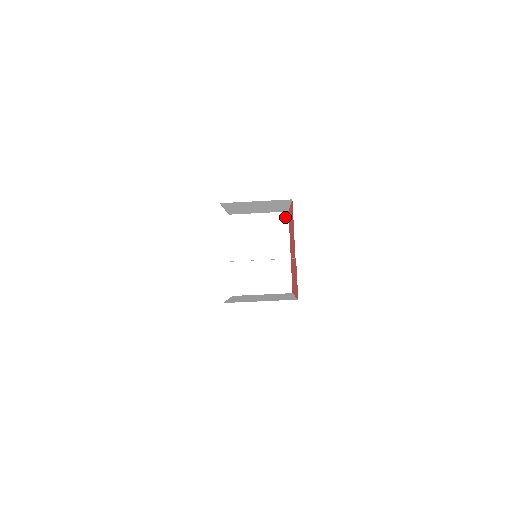
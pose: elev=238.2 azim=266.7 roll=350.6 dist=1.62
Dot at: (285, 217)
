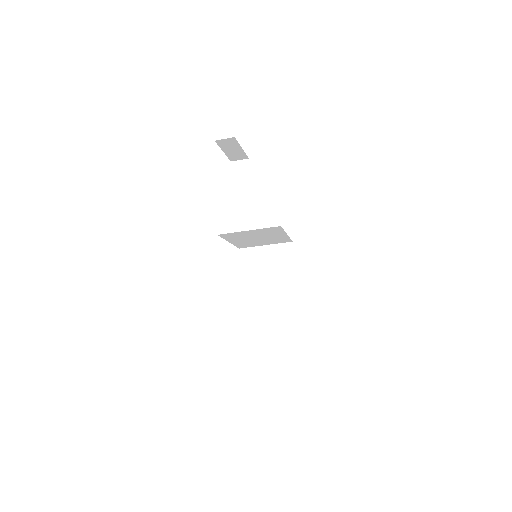
Dot at: (278, 228)
